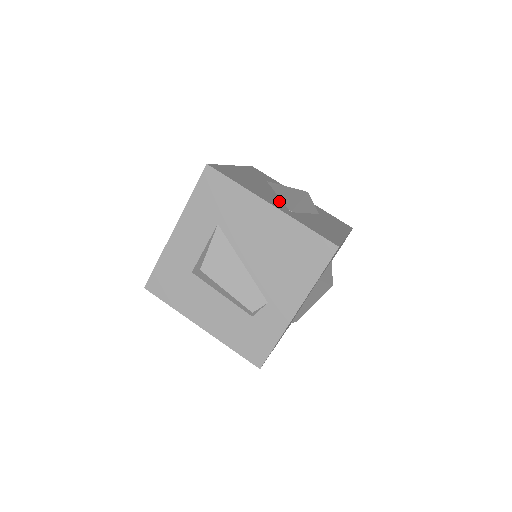
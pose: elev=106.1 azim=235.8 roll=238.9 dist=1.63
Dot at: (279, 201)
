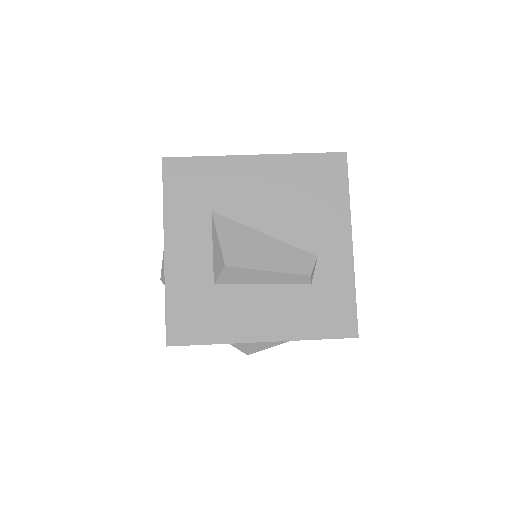
Dot at: occluded
